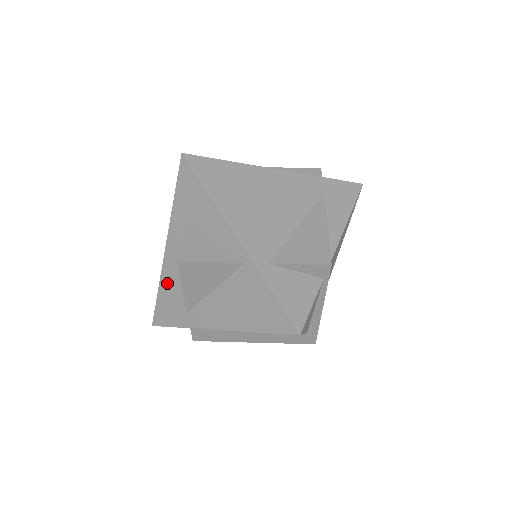
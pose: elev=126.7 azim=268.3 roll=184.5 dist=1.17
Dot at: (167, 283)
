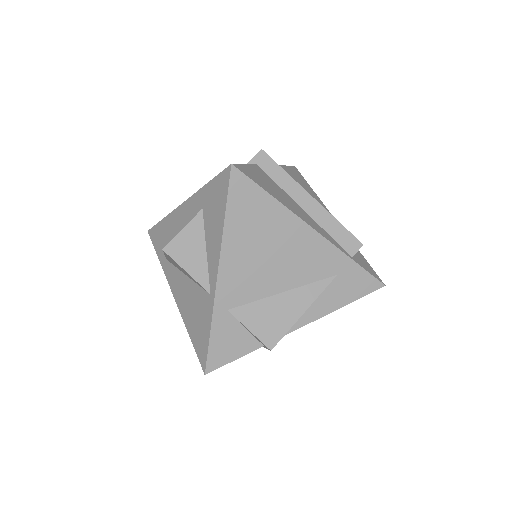
Dot at: (169, 225)
